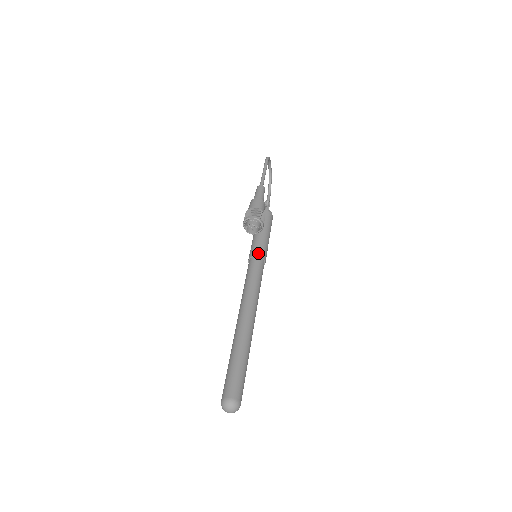
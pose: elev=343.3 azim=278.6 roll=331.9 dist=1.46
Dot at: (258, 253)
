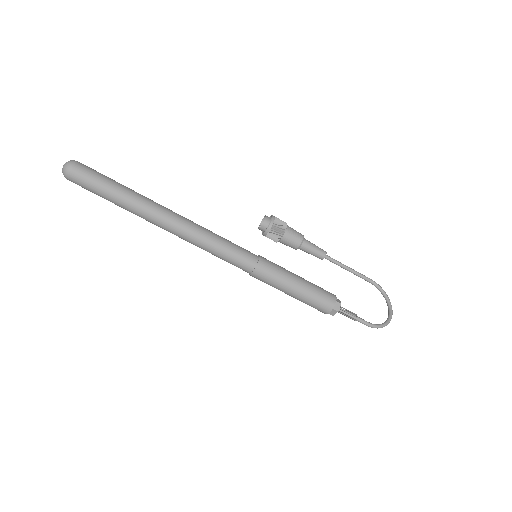
Dot at: occluded
